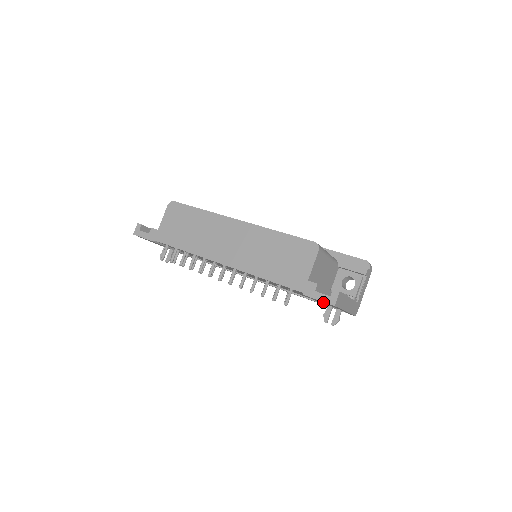
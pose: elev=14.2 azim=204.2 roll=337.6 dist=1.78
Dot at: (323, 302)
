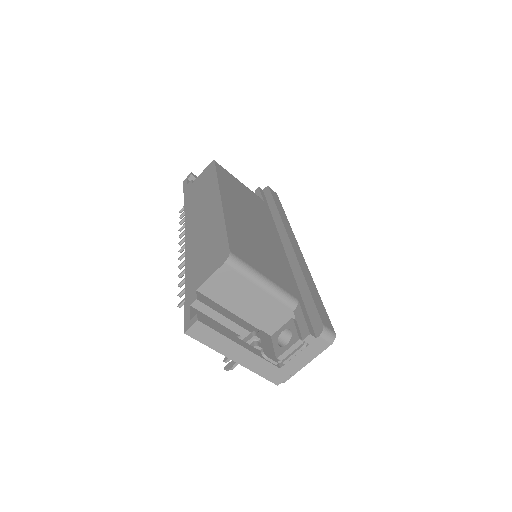
Dot at: occluded
